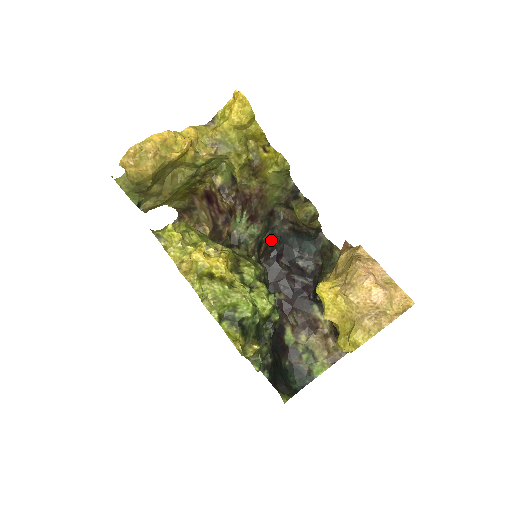
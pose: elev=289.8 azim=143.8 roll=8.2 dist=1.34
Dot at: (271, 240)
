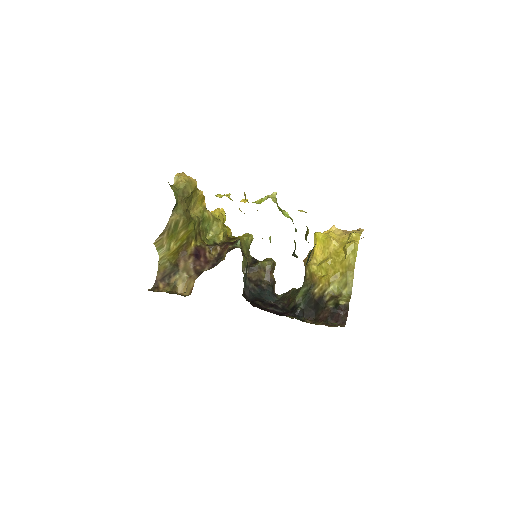
Dot at: occluded
